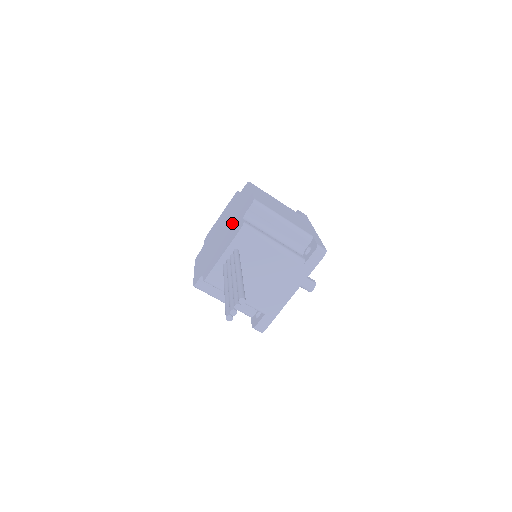
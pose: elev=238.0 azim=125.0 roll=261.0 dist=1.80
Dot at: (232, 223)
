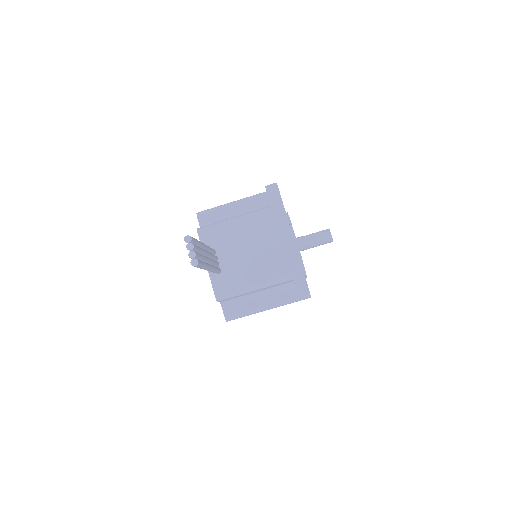
Dot at: occluded
